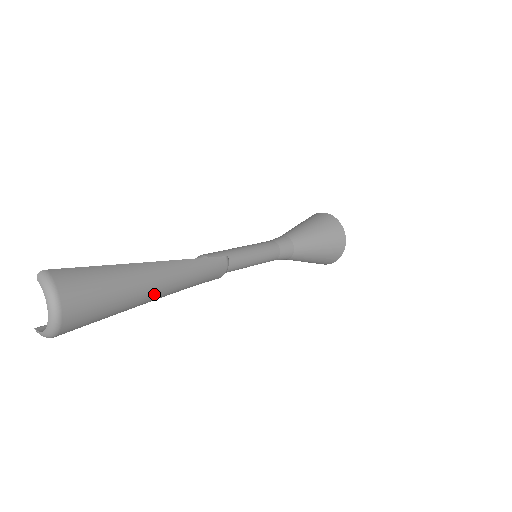
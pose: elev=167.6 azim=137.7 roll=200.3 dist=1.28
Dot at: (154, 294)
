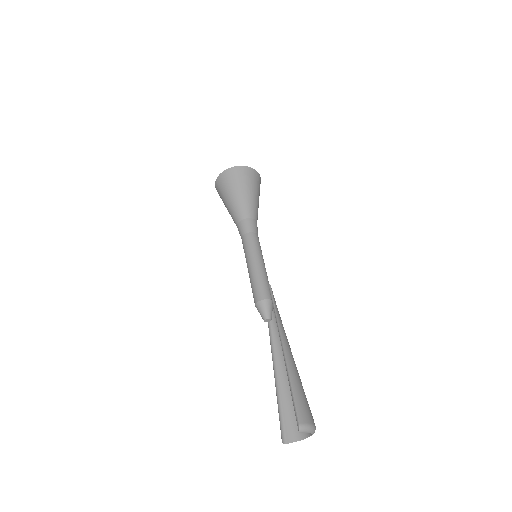
Dot at: occluded
